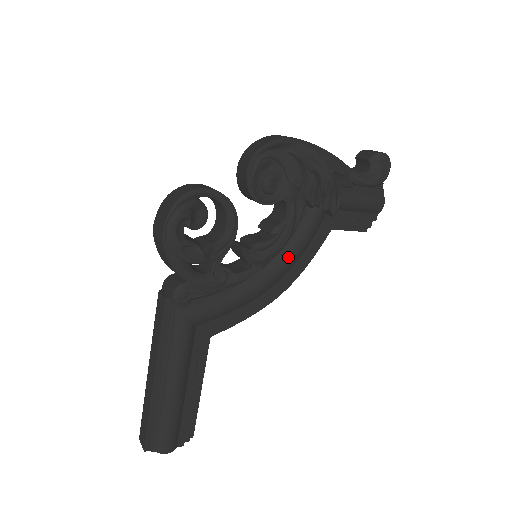
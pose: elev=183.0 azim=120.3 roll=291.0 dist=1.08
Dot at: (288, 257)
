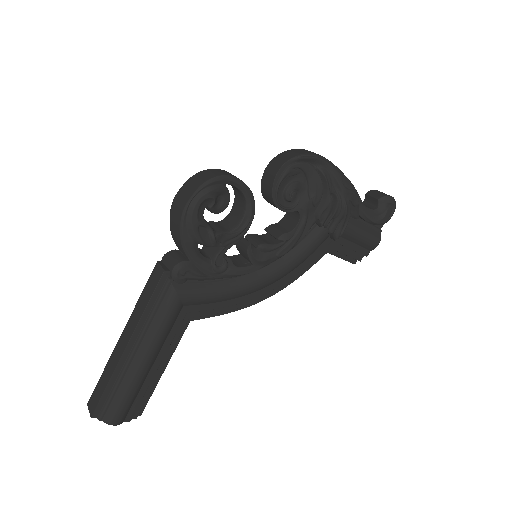
Dot at: (285, 265)
